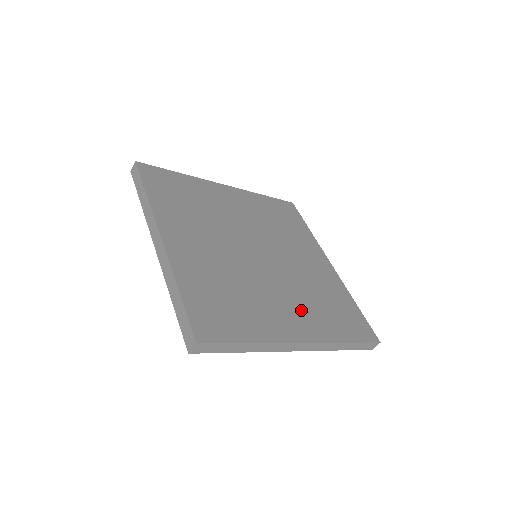
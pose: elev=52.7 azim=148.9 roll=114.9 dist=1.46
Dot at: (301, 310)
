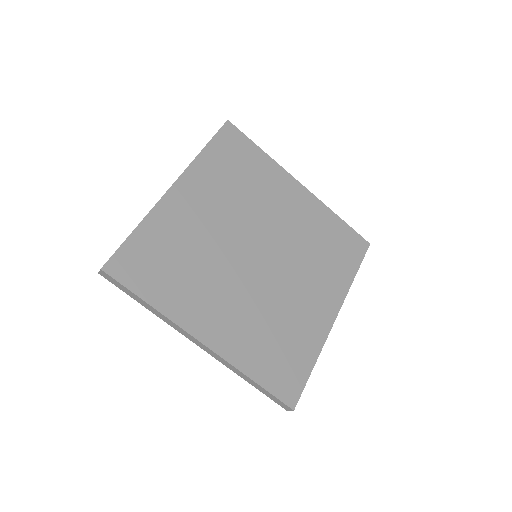
Dot at: (318, 285)
